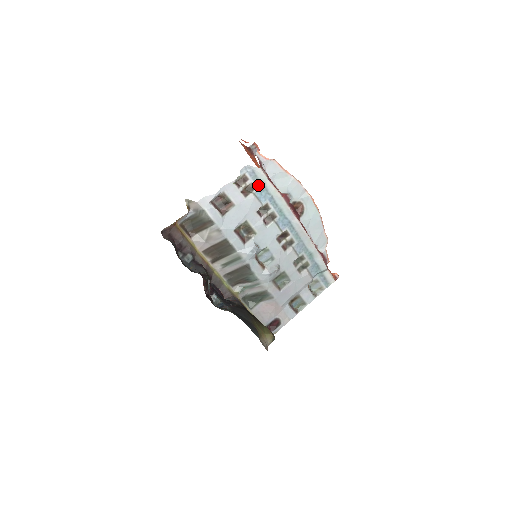
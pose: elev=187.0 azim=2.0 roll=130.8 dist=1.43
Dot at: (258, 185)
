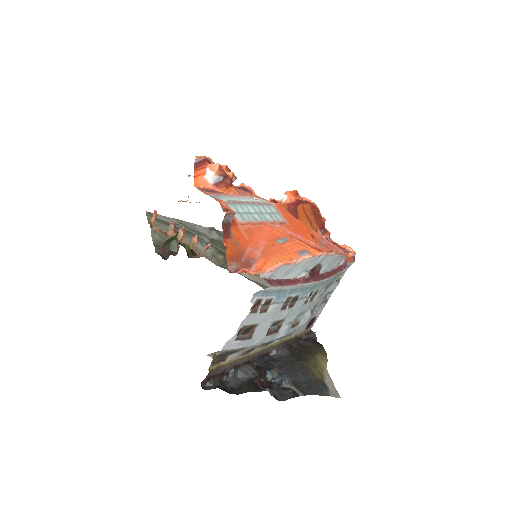
Dot at: (274, 295)
